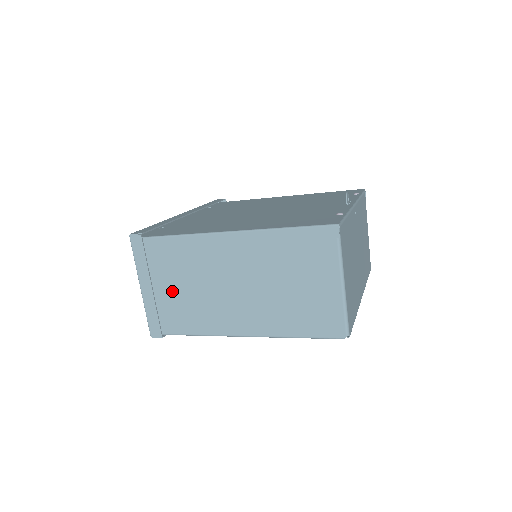
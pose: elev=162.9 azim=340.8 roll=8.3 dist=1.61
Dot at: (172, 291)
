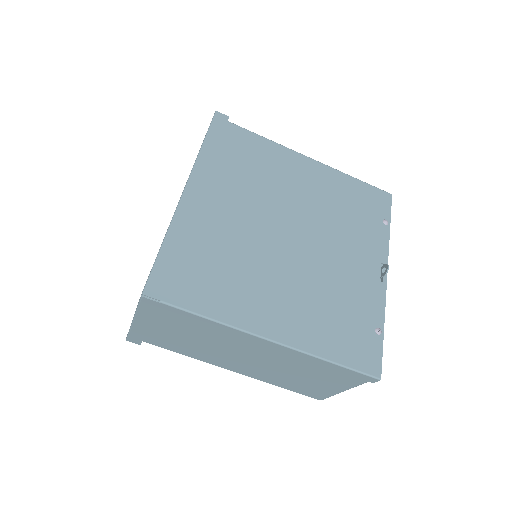
Dot at: (172, 332)
